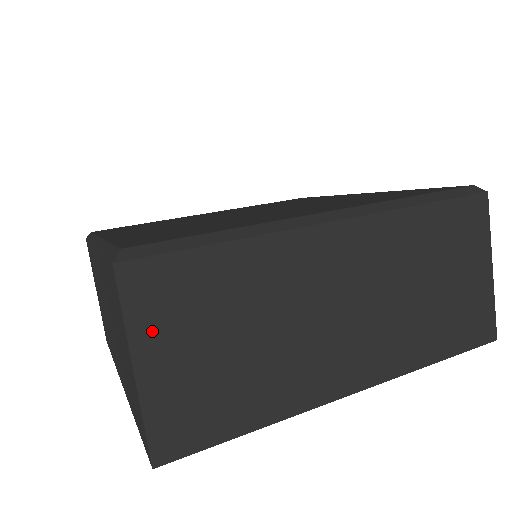
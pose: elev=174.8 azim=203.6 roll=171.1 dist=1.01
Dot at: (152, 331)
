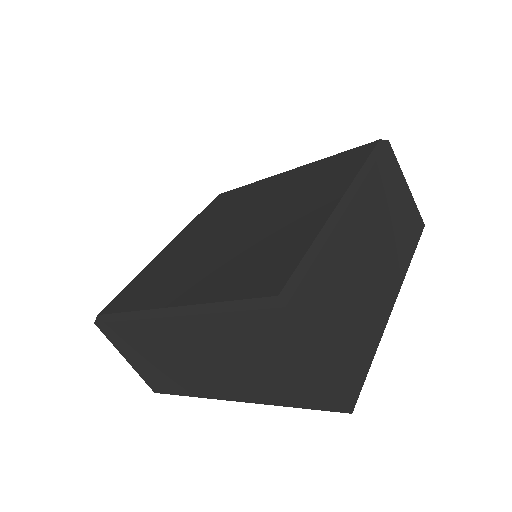
Dot at: (122, 348)
